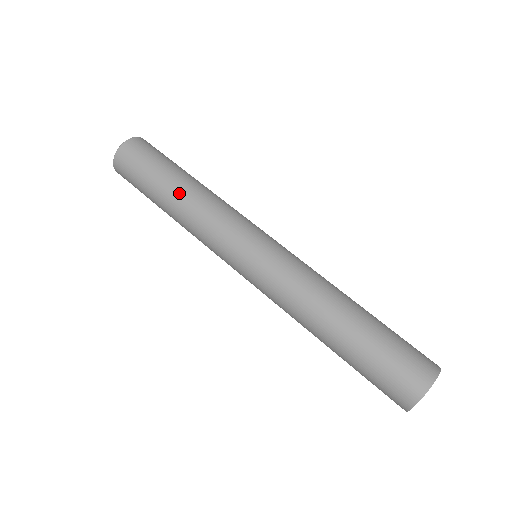
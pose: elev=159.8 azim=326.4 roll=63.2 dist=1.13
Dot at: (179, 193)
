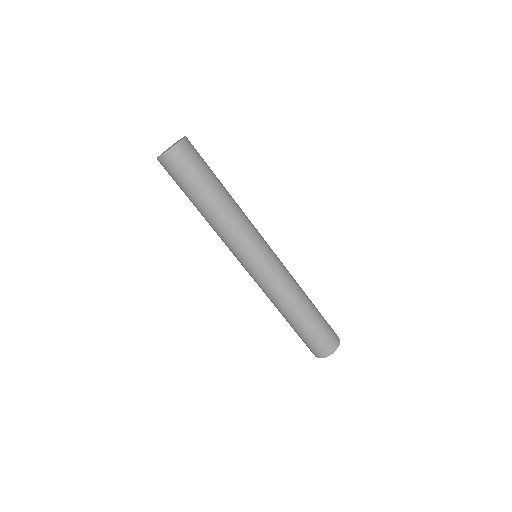
Dot at: (215, 207)
